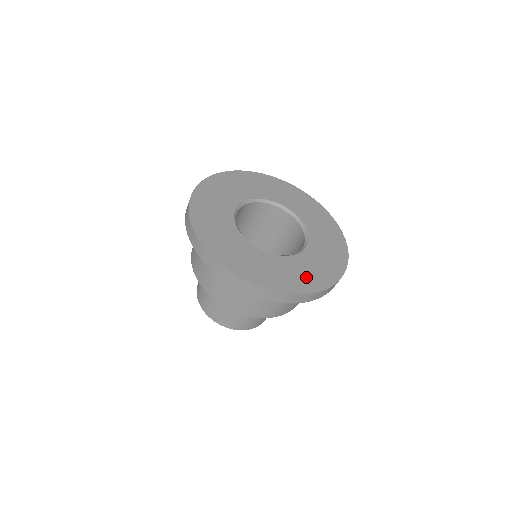
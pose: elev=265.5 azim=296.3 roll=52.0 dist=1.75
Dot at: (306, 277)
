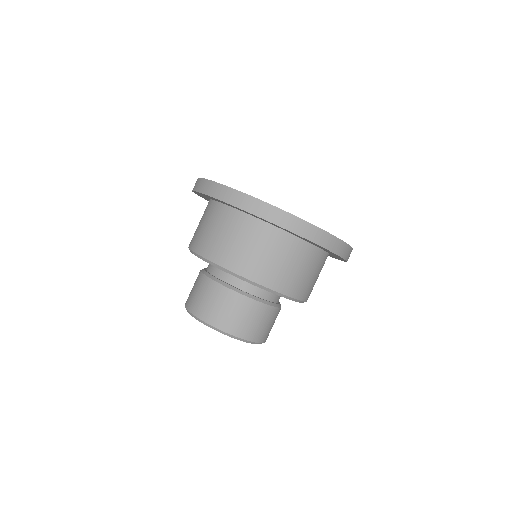
Dot at: occluded
